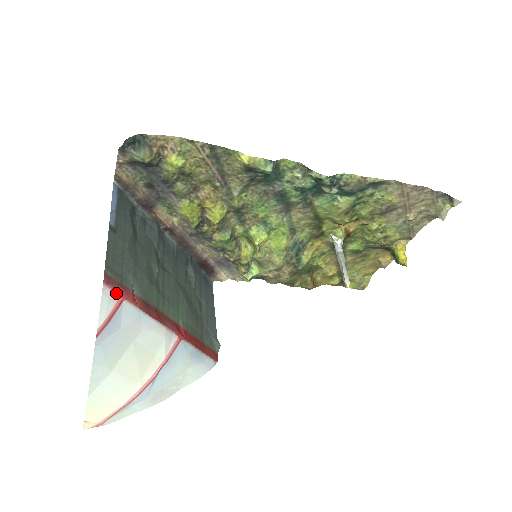
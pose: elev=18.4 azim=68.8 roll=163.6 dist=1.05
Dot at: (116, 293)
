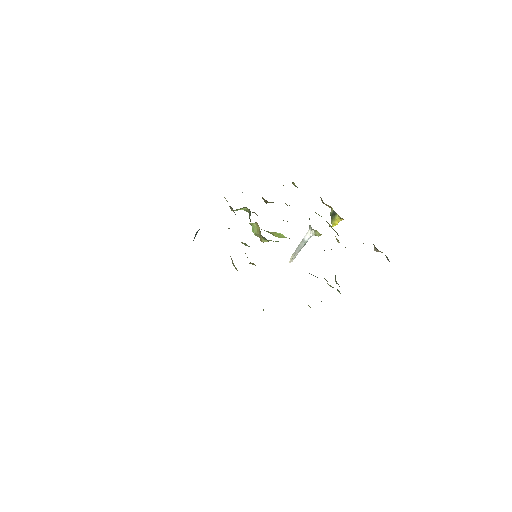
Dot at: occluded
